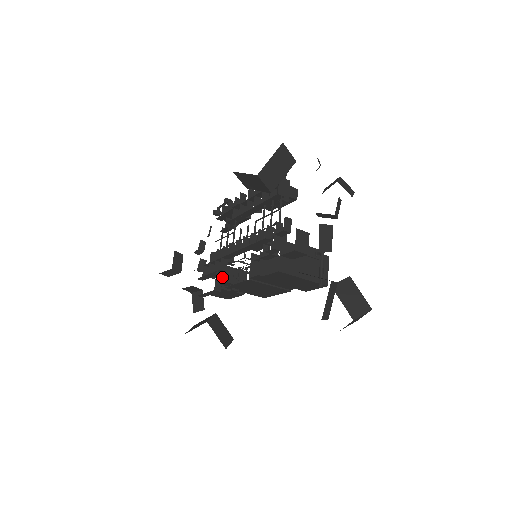
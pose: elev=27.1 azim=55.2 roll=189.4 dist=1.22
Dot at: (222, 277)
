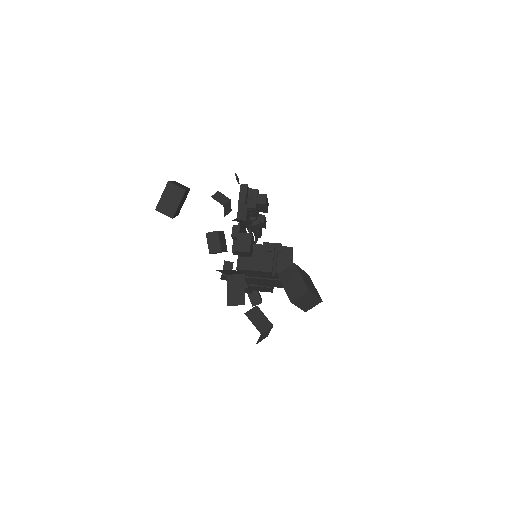
Dot at: occluded
